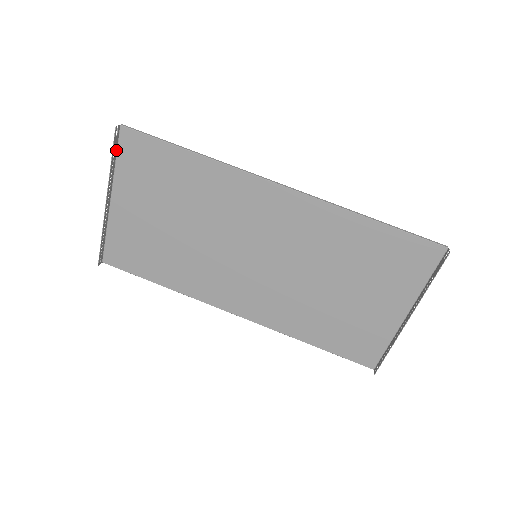
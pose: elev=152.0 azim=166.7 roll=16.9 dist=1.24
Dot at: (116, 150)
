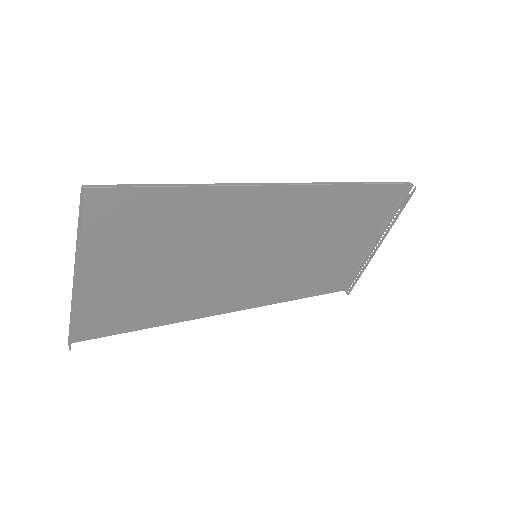
Dot at: (79, 220)
